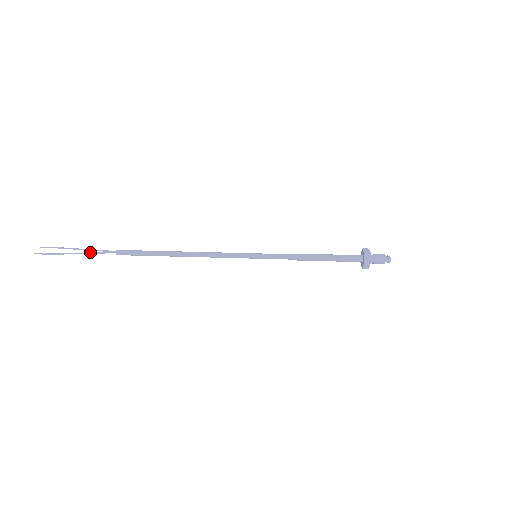
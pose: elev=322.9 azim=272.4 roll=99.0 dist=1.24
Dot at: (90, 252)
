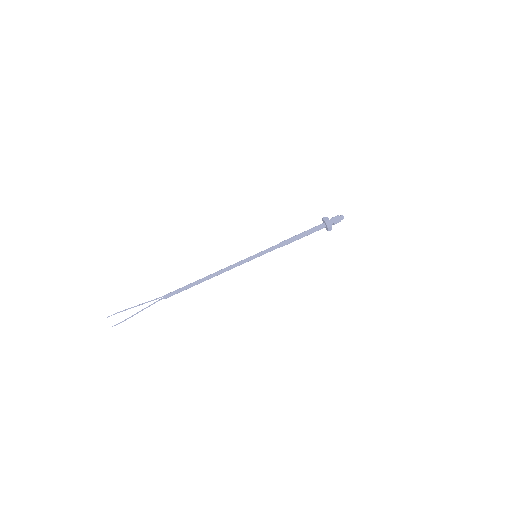
Dot at: occluded
